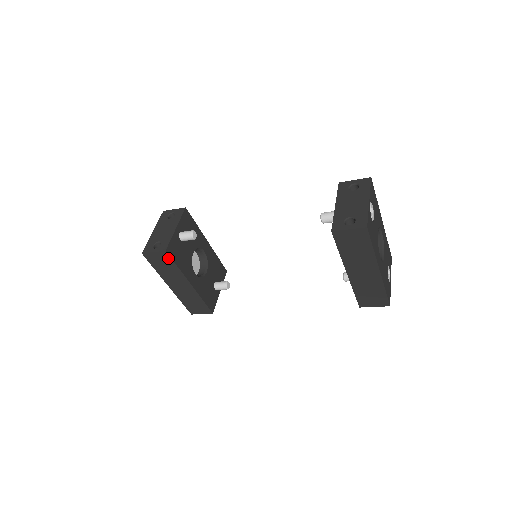
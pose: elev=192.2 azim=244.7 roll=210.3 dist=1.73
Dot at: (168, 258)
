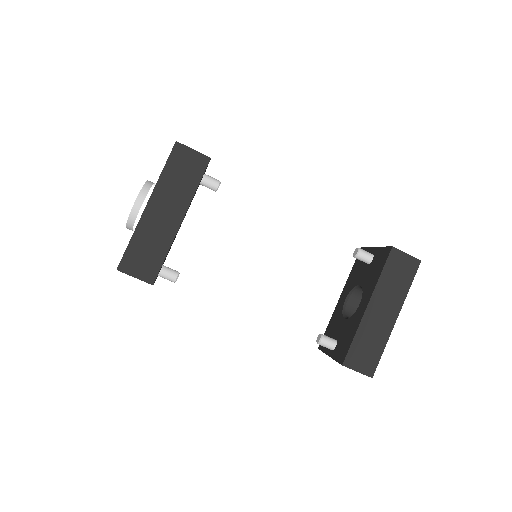
Dot at: (201, 168)
